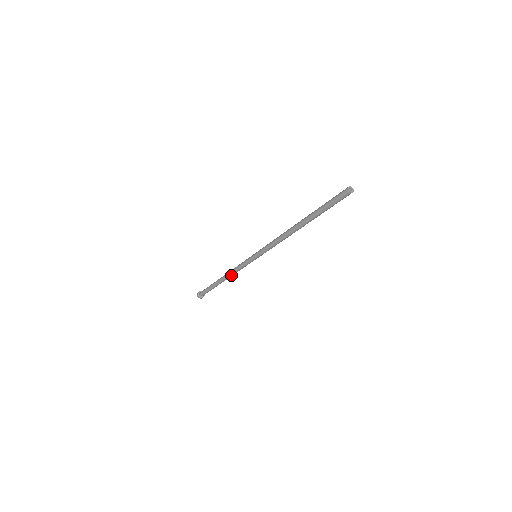
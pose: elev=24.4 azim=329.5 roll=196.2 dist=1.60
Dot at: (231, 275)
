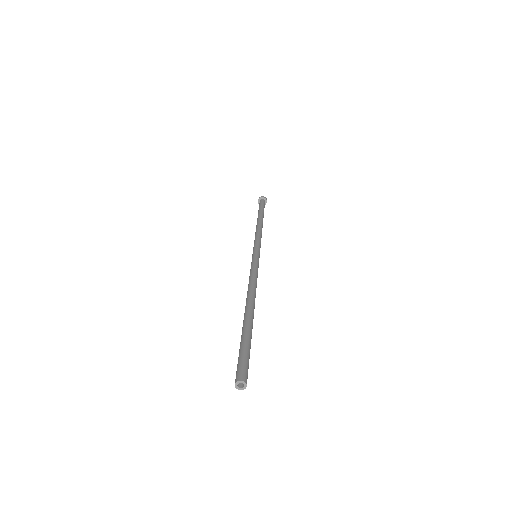
Dot at: occluded
